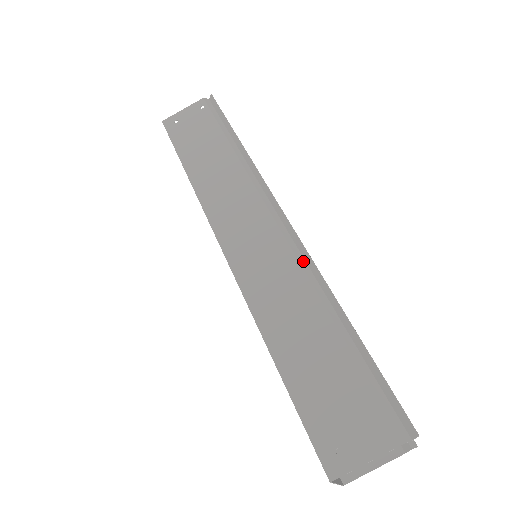
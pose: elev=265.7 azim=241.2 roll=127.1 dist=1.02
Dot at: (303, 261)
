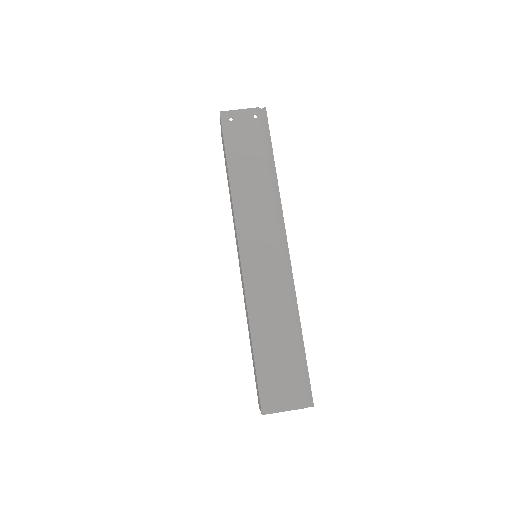
Dot at: (288, 283)
